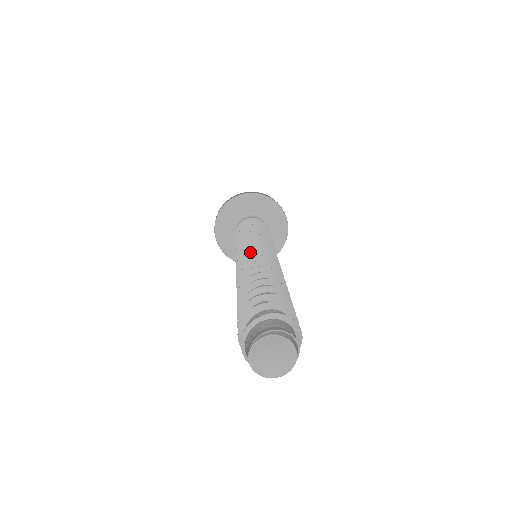
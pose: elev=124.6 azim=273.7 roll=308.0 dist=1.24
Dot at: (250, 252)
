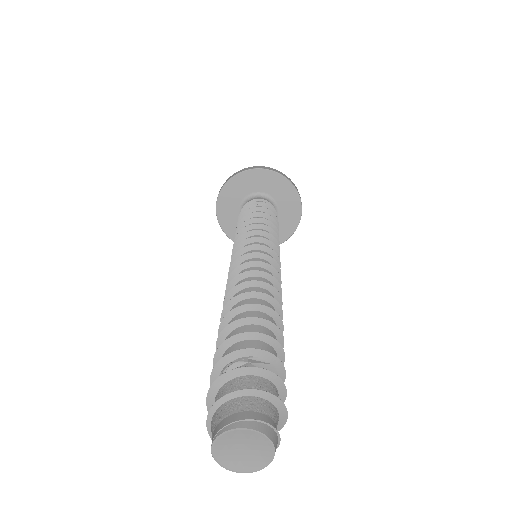
Dot at: (246, 259)
